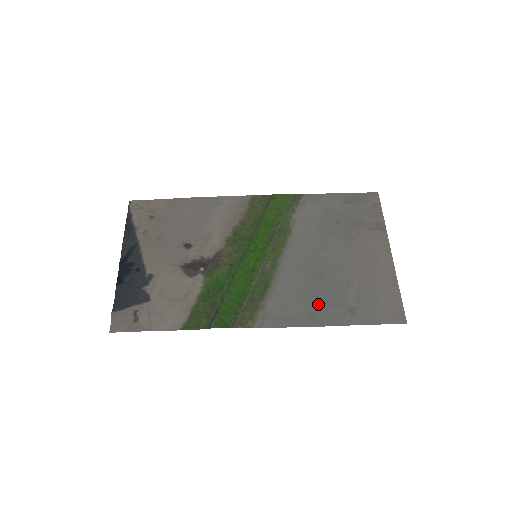
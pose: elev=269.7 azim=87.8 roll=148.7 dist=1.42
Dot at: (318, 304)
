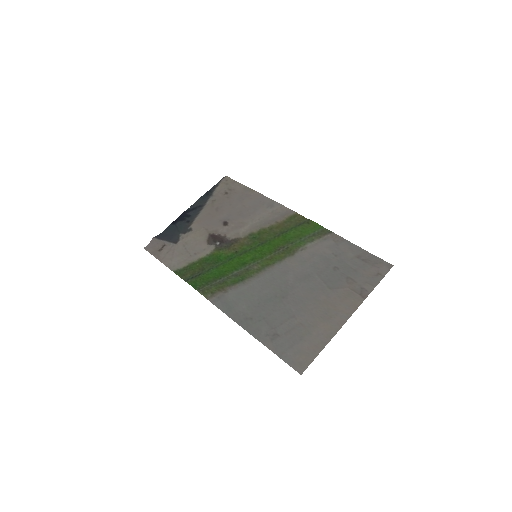
Dot at: (259, 315)
